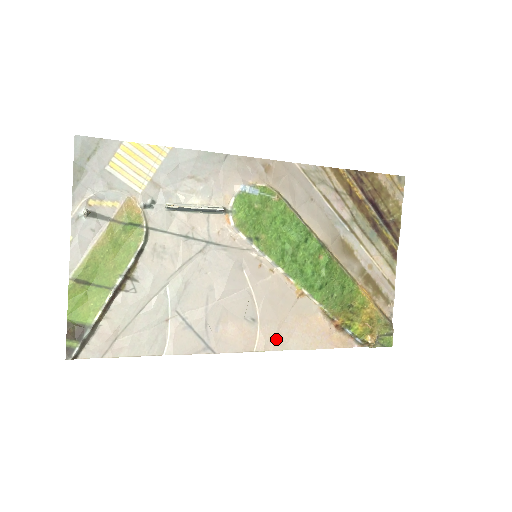
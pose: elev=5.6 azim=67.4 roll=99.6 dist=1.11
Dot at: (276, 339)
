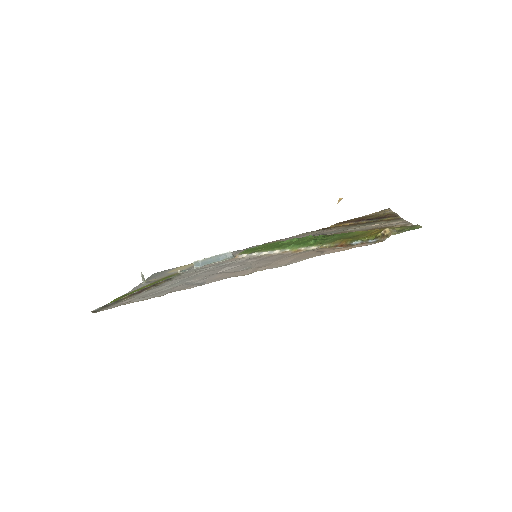
Dot at: (271, 266)
